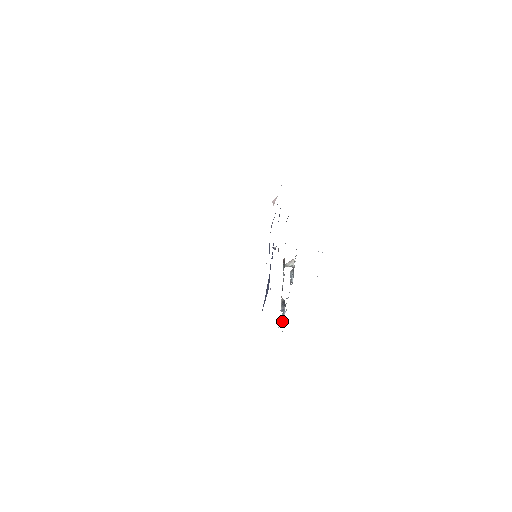
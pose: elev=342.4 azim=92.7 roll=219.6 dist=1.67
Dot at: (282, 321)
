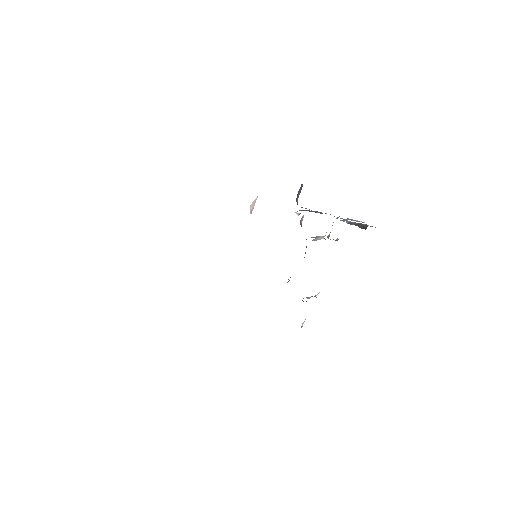
Dot at: occluded
